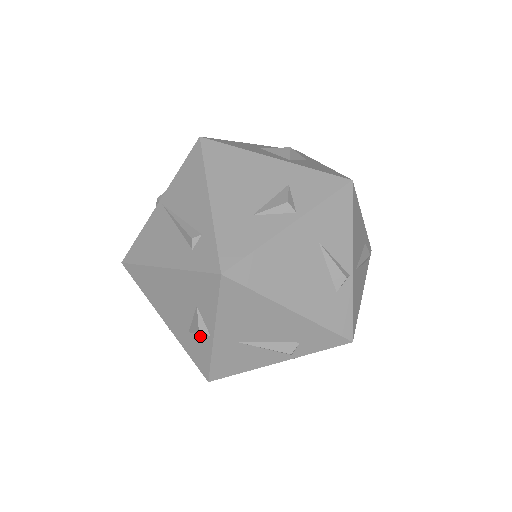
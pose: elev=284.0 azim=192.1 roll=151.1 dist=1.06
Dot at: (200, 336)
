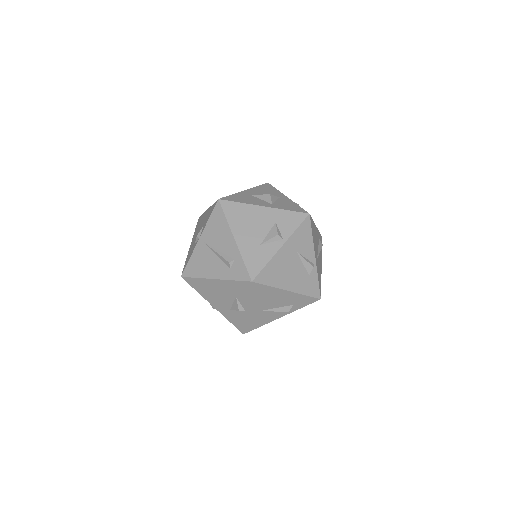
Dot at: (238, 311)
